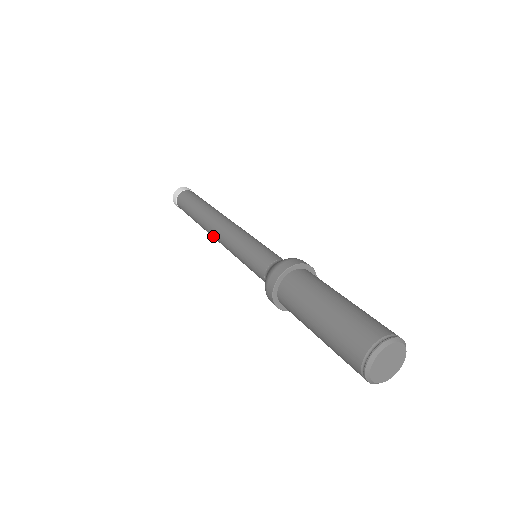
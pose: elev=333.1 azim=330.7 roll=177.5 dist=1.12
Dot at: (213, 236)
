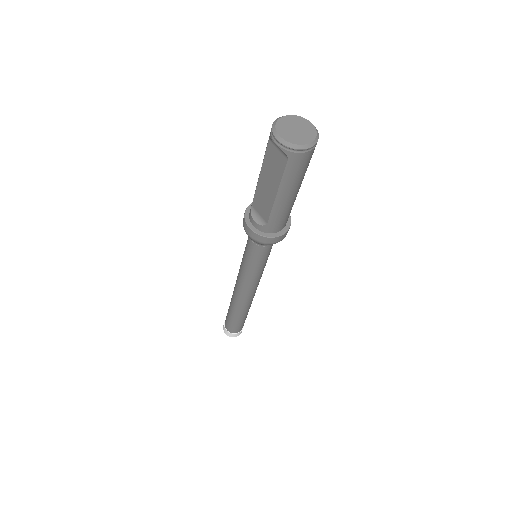
Dot at: occluded
